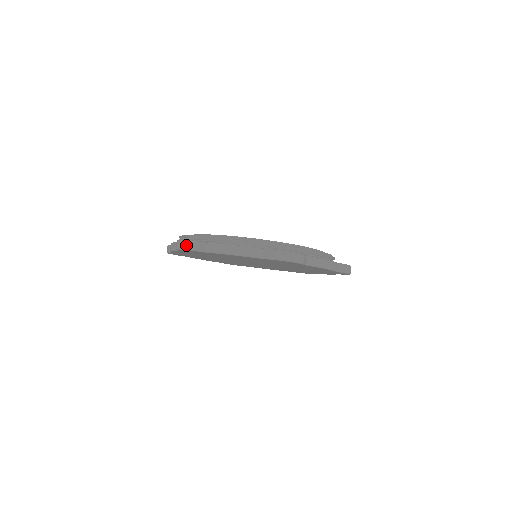
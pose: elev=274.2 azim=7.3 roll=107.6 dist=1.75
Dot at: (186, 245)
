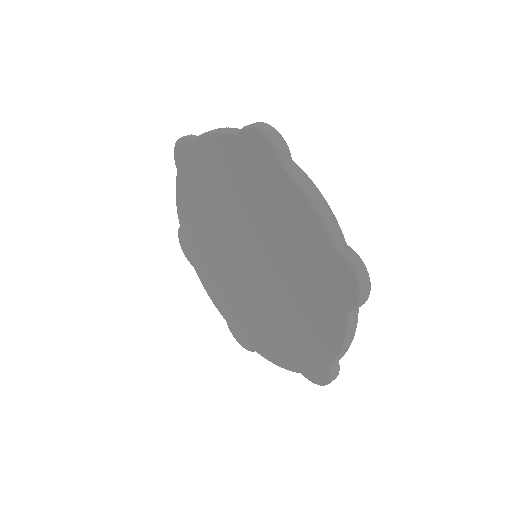
Dot at: (273, 133)
